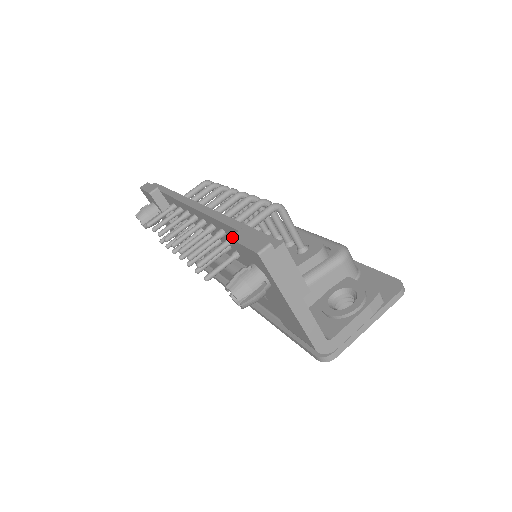
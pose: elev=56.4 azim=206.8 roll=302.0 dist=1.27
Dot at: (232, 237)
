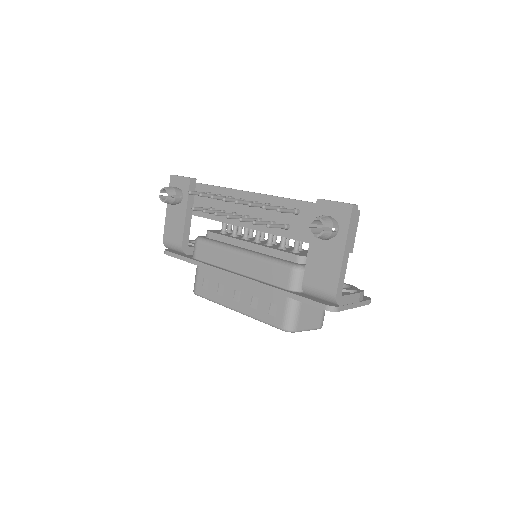
Dot at: occluded
